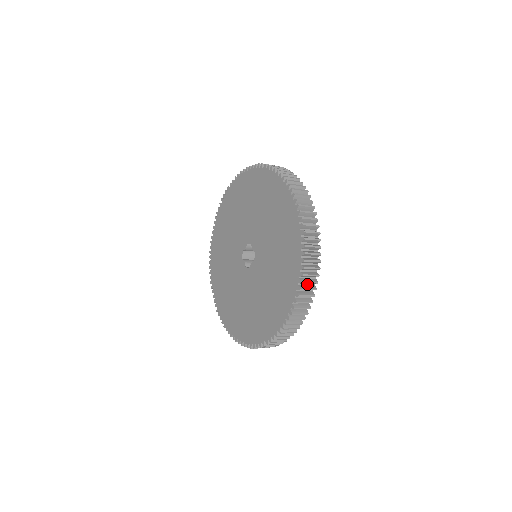
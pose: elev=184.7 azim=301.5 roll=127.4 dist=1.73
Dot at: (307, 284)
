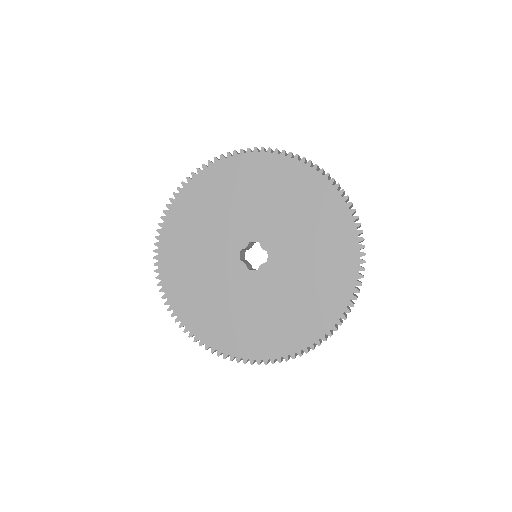
Dot at: occluded
